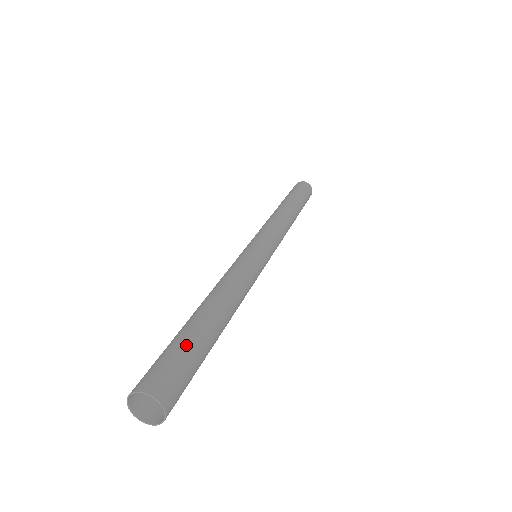
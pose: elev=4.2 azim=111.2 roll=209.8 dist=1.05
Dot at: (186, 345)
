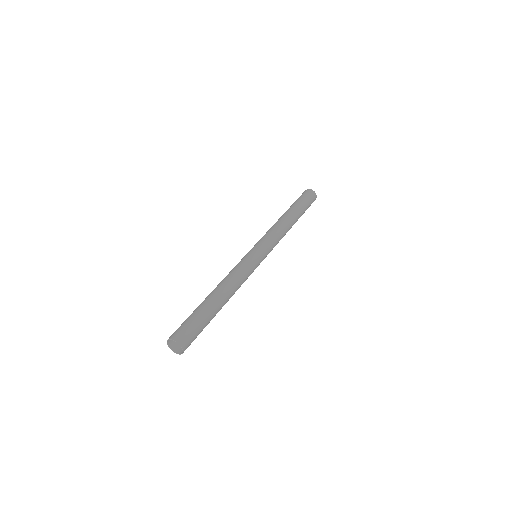
Dot at: (194, 315)
